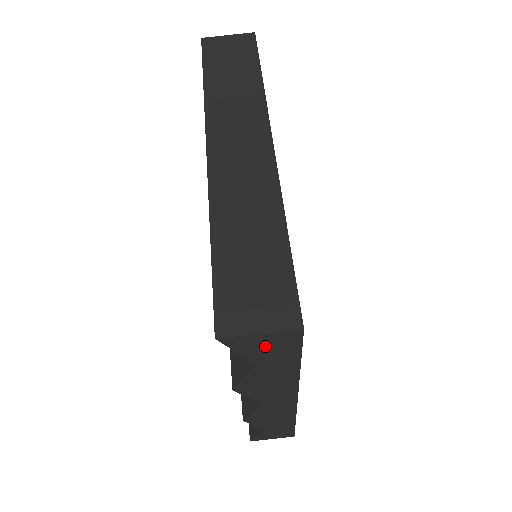
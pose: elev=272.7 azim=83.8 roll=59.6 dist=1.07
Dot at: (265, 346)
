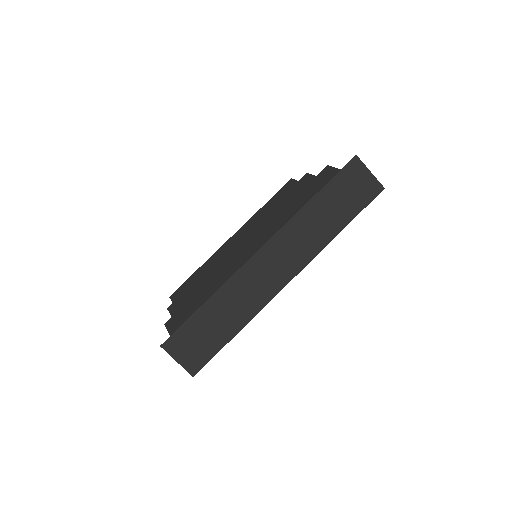
Dot at: occluded
